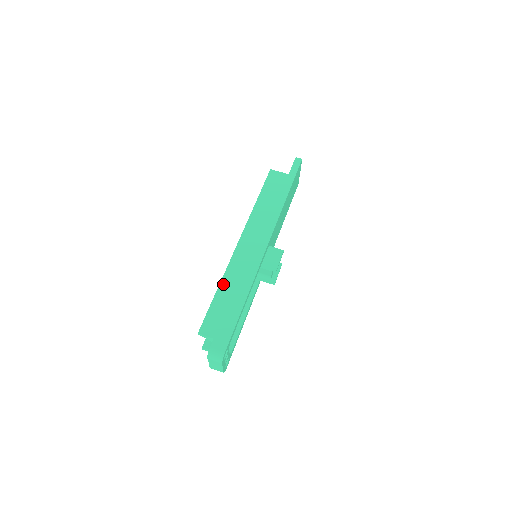
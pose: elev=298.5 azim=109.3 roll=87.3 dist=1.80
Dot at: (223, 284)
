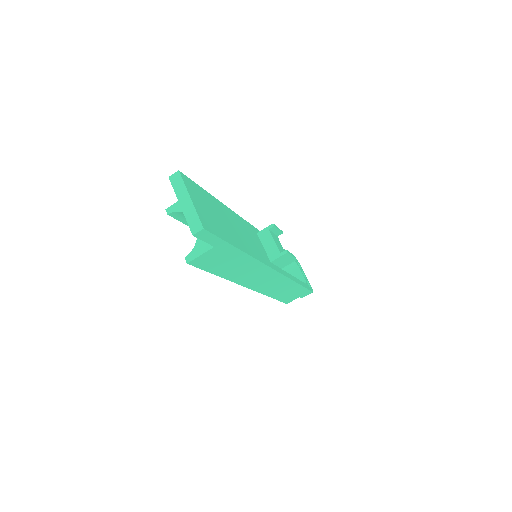
Dot at: (272, 296)
